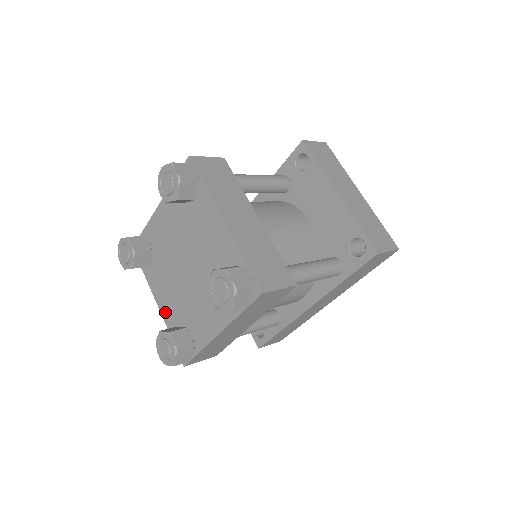
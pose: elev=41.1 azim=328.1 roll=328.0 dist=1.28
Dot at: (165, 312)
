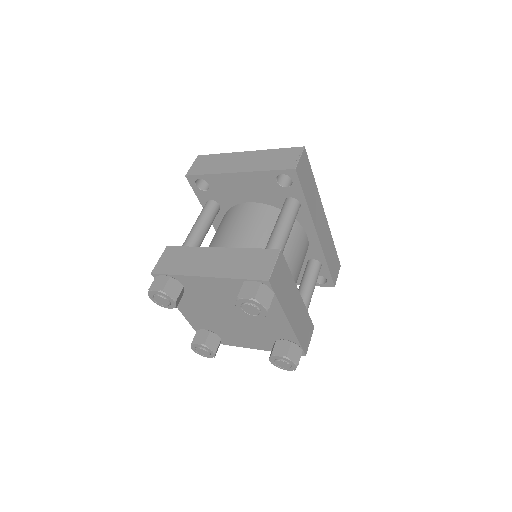
Dot at: (260, 347)
